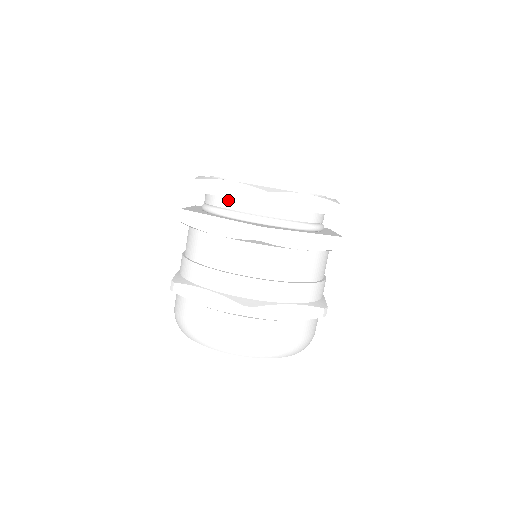
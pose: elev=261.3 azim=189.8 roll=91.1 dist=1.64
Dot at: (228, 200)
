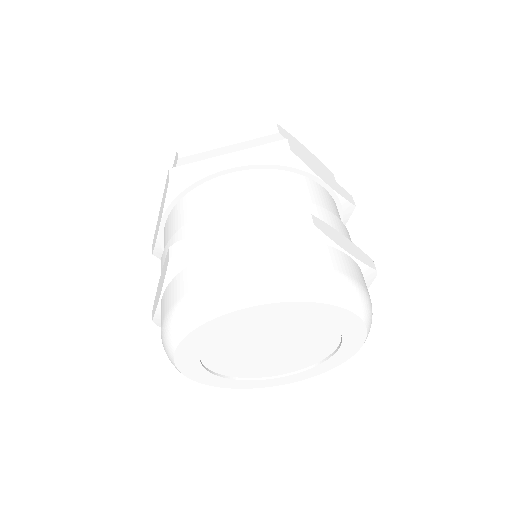
Dot at: occluded
